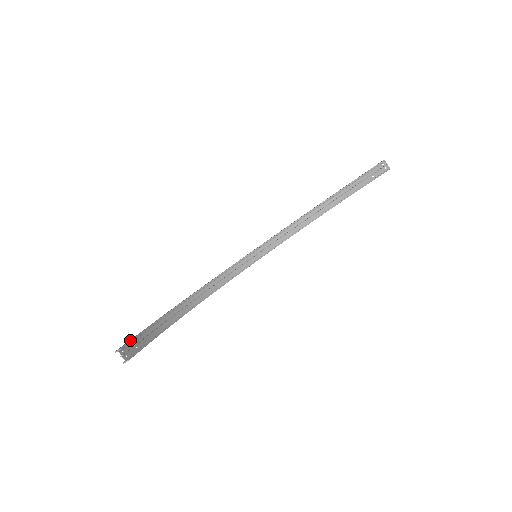
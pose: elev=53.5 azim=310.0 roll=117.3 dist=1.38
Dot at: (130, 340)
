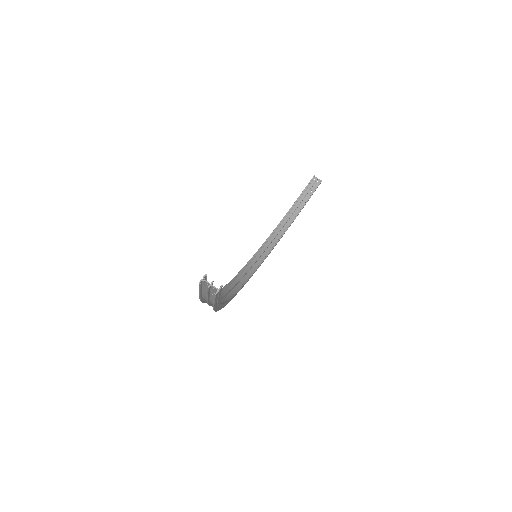
Dot at: occluded
